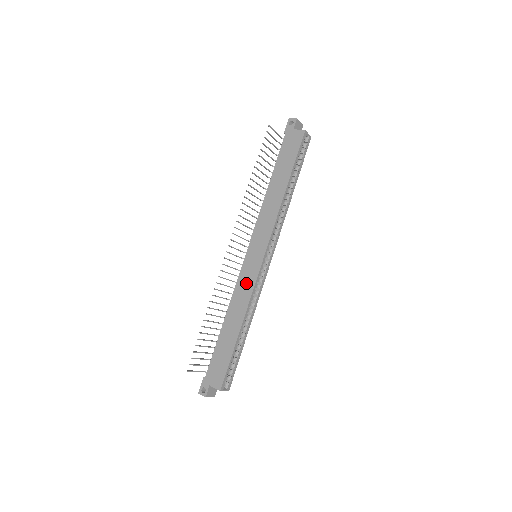
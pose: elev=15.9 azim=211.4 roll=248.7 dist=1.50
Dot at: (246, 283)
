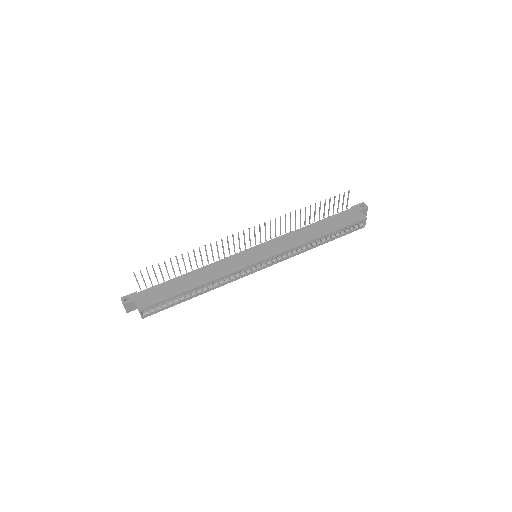
Dot at: (232, 264)
